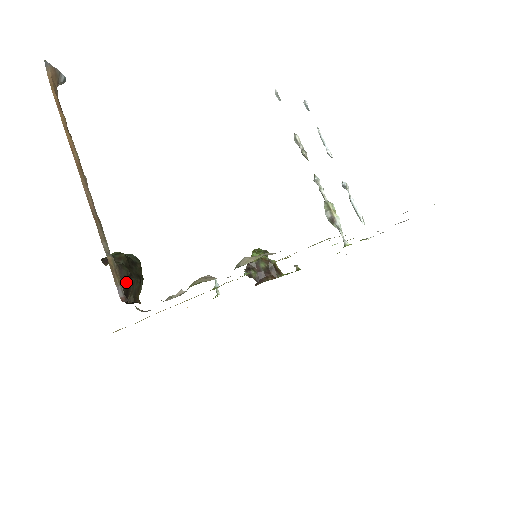
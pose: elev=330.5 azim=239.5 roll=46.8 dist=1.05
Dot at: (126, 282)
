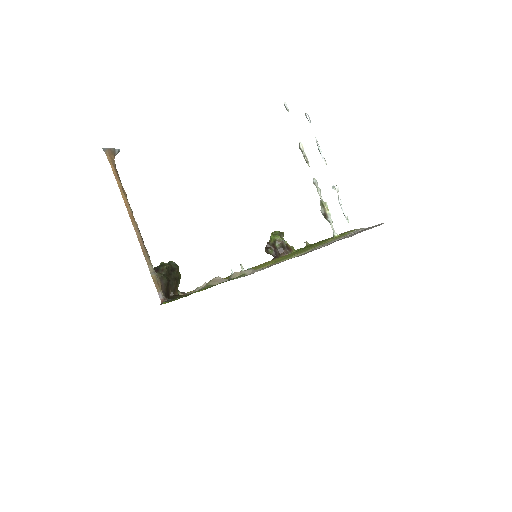
Dot at: (166, 287)
